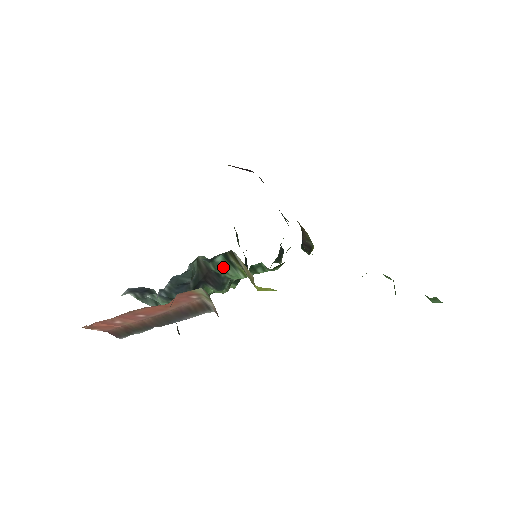
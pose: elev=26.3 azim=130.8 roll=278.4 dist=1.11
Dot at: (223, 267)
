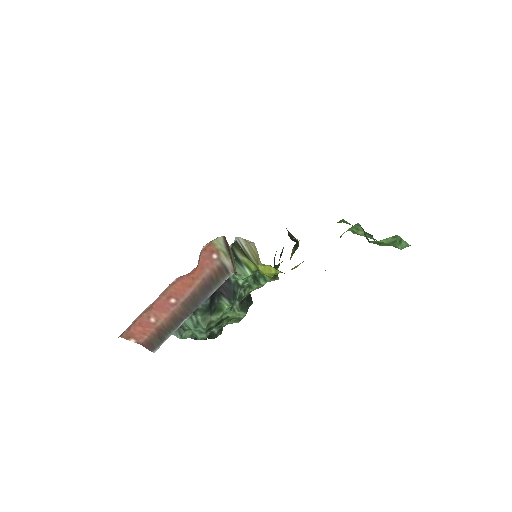
Dot at: occluded
